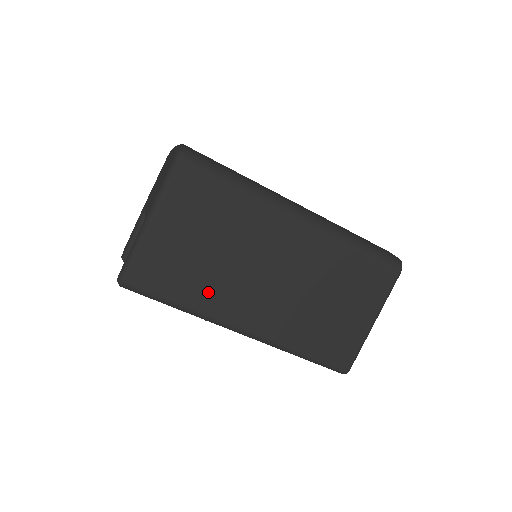
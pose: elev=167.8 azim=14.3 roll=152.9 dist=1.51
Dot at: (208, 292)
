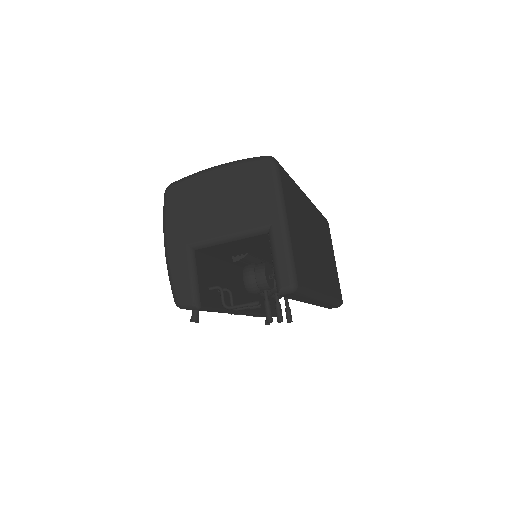
Dot at: (313, 272)
